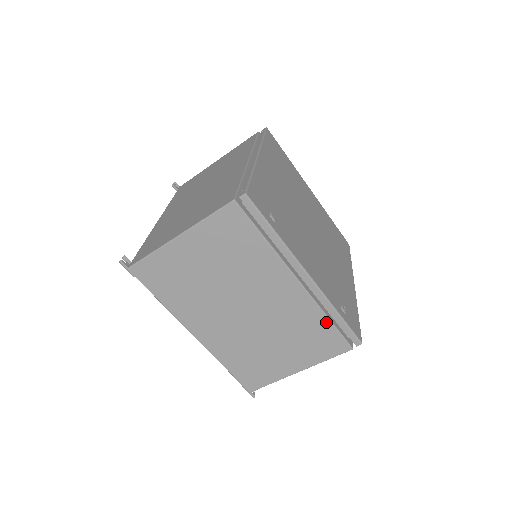
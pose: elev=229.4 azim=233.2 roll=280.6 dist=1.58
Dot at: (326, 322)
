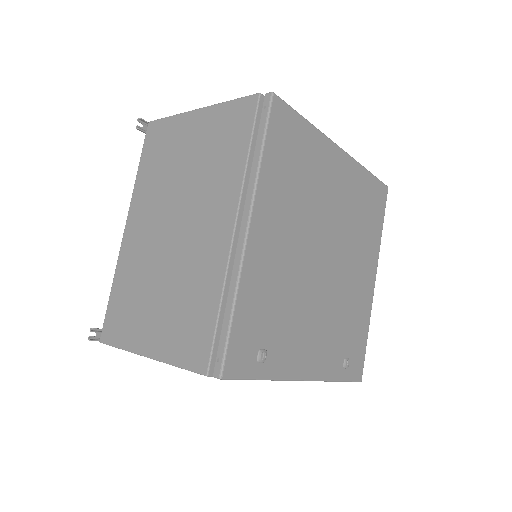
Dot at: occluded
